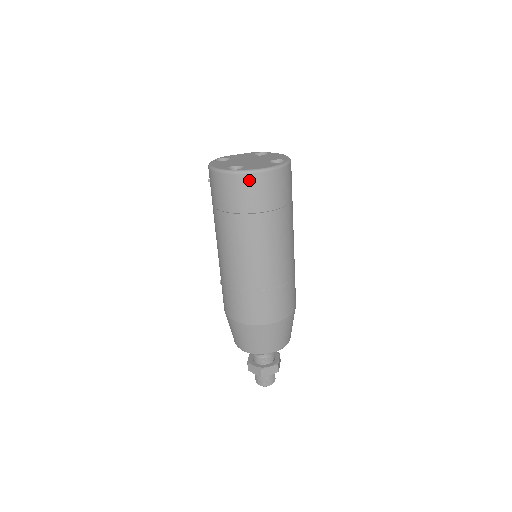
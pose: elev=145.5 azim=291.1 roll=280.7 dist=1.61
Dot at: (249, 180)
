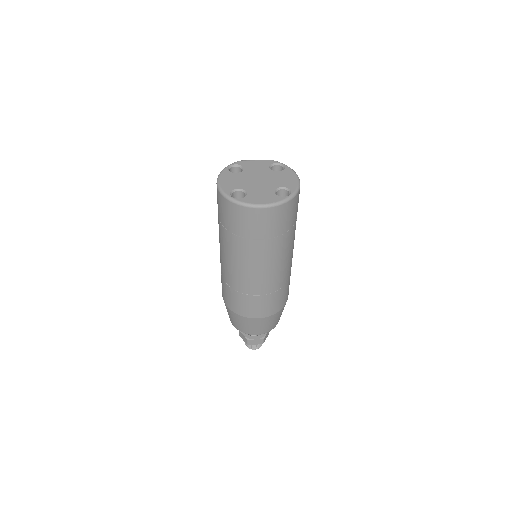
Dot at: (246, 212)
